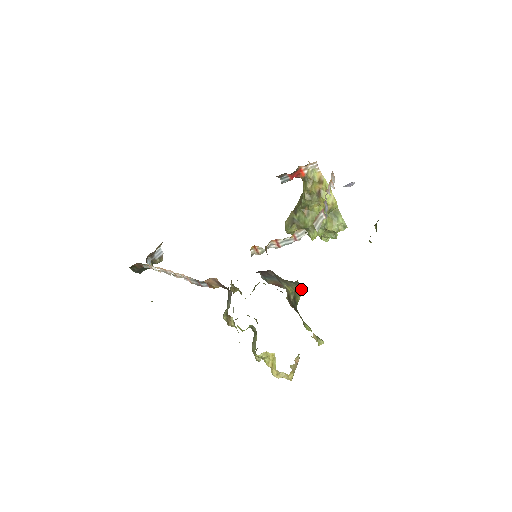
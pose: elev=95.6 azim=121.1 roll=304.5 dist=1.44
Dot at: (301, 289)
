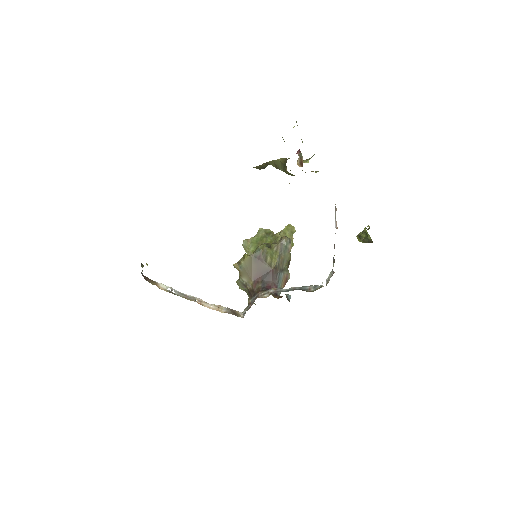
Dot at: (290, 246)
